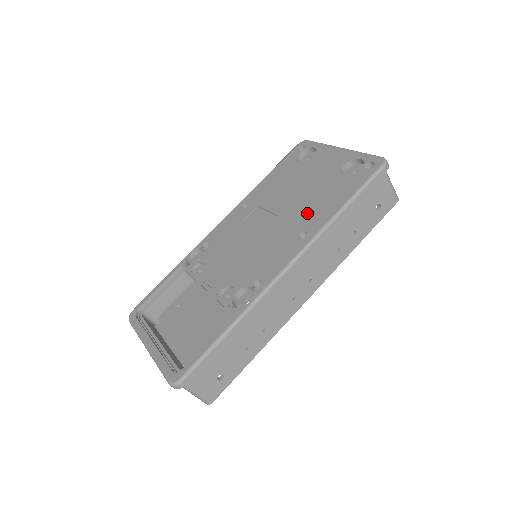
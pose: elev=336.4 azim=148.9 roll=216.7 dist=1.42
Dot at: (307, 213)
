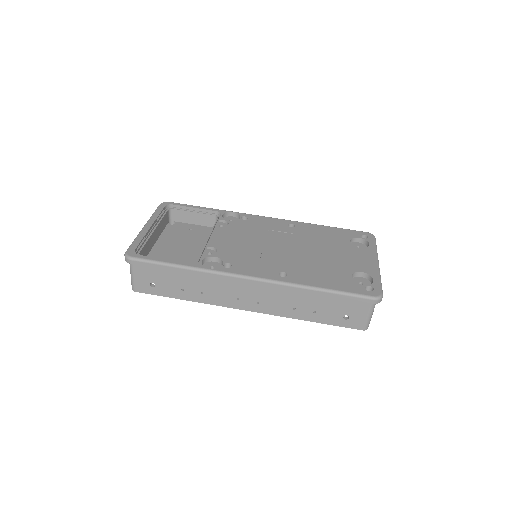
Dot at: (304, 268)
